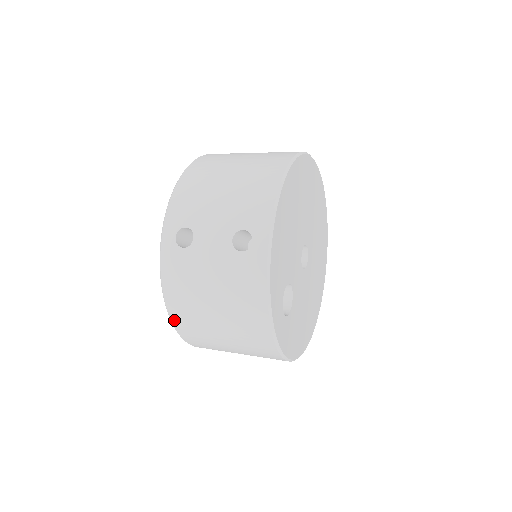
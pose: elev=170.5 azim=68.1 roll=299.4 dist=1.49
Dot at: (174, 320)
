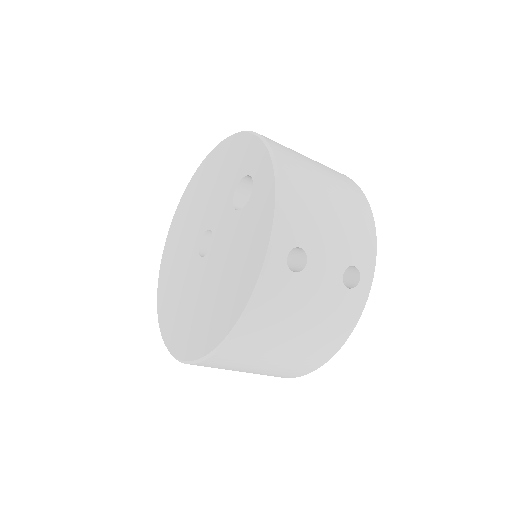
Dot at: (278, 156)
